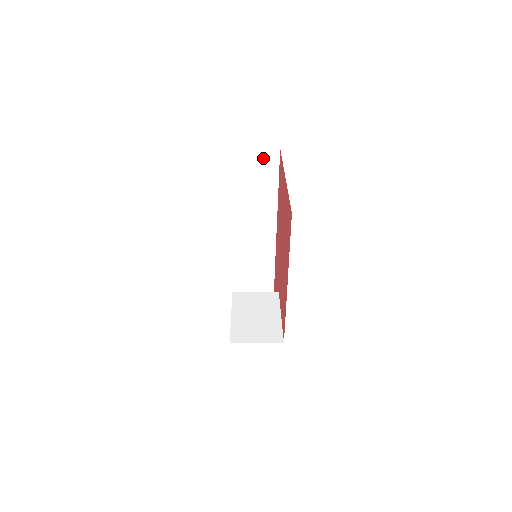
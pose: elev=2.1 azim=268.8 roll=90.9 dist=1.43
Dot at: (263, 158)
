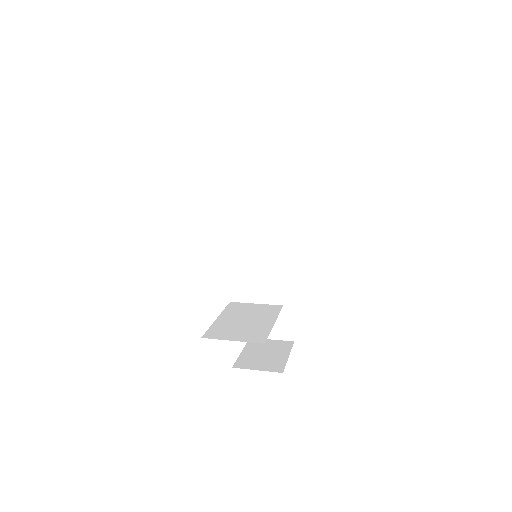
Dot at: (277, 159)
